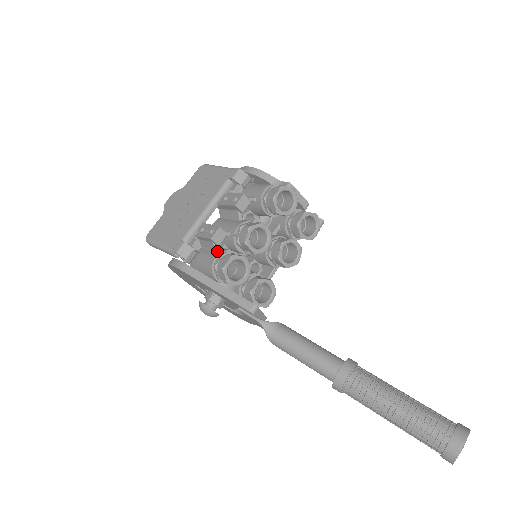
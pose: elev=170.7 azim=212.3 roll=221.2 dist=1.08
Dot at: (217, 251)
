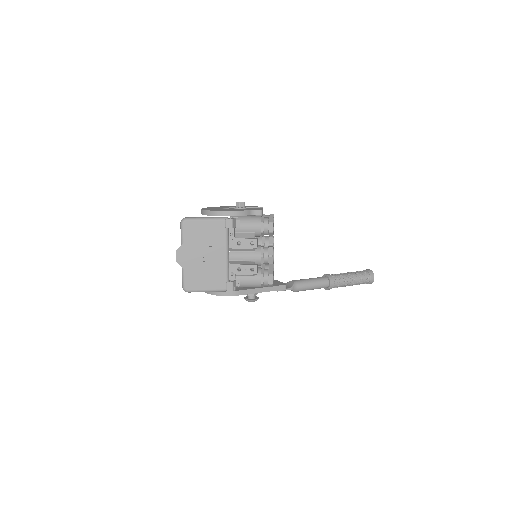
Dot at: (256, 275)
